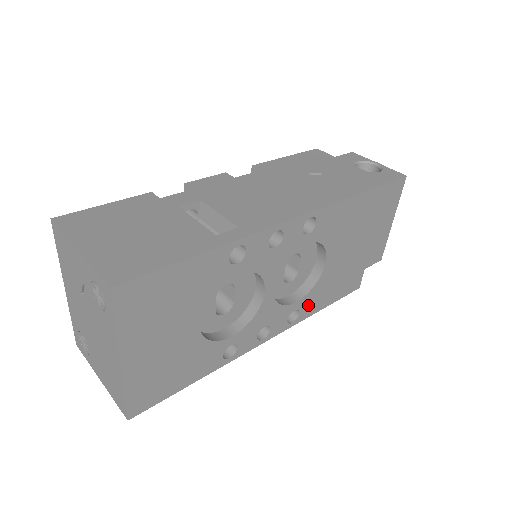
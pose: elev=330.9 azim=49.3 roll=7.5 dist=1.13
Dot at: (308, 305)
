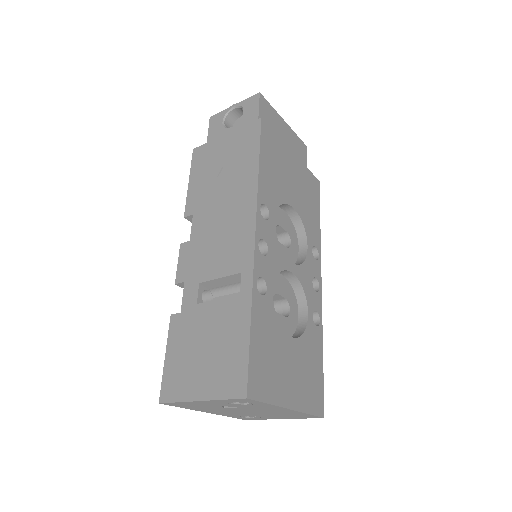
Dot at: (313, 236)
